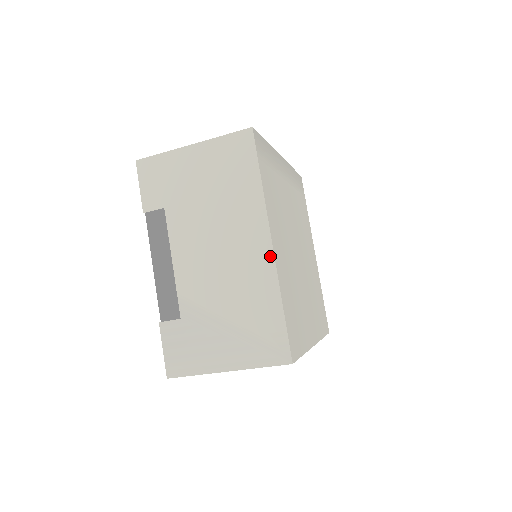
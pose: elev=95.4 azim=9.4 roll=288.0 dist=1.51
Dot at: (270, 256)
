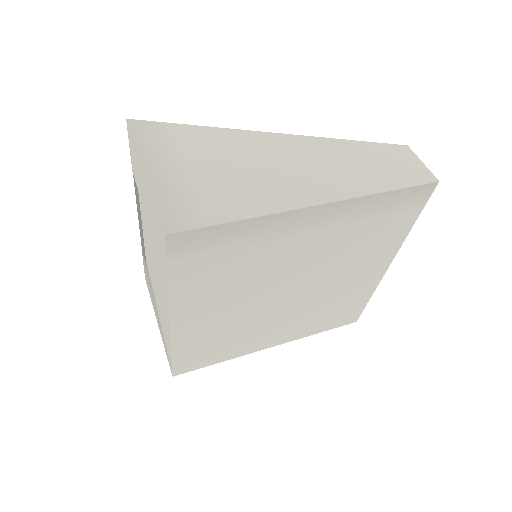
Dot at: (169, 325)
